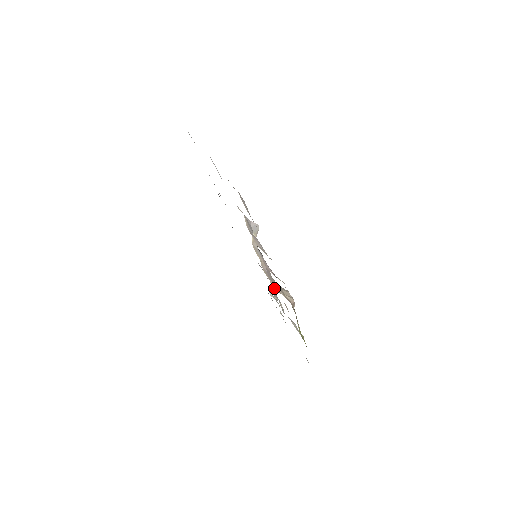
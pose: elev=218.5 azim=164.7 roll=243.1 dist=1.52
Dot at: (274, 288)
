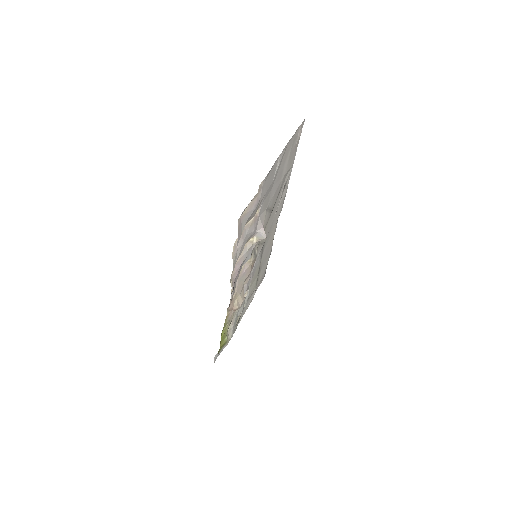
Dot at: (246, 289)
